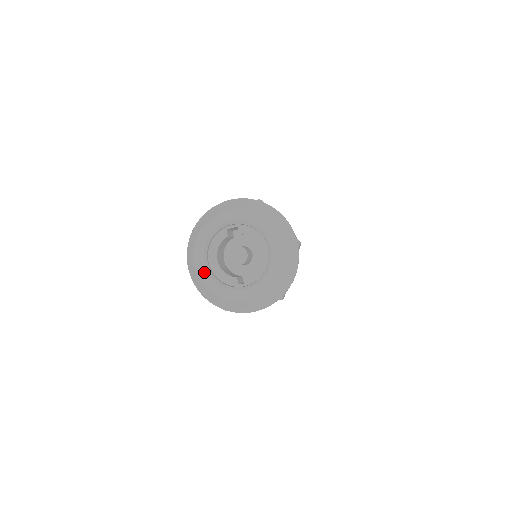
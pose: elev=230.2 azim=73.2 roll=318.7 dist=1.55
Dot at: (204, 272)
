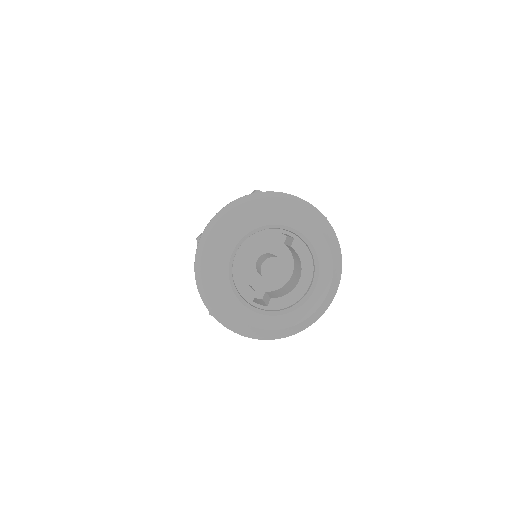
Dot at: (225, 264)
